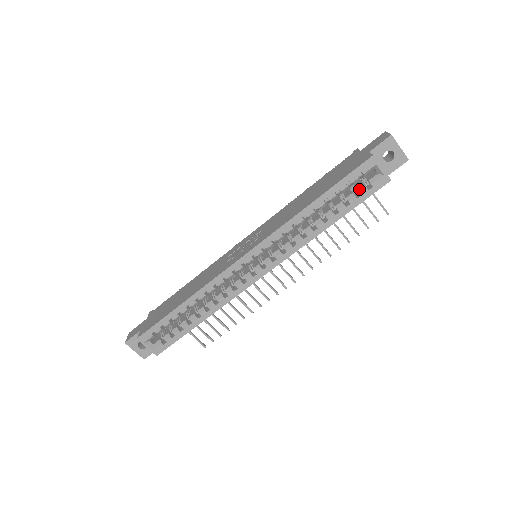
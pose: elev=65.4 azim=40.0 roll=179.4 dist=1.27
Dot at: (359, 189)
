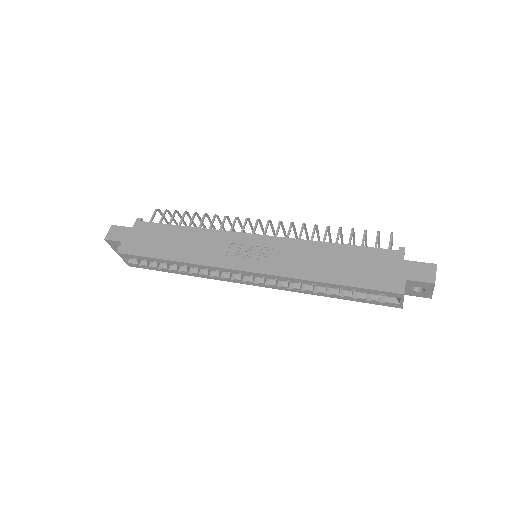
Dot at: (373, 296)
